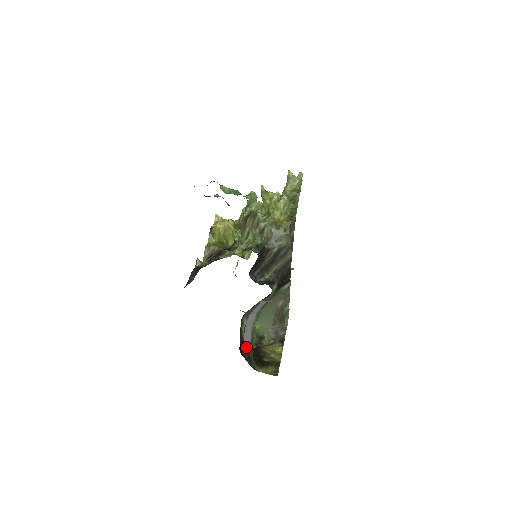
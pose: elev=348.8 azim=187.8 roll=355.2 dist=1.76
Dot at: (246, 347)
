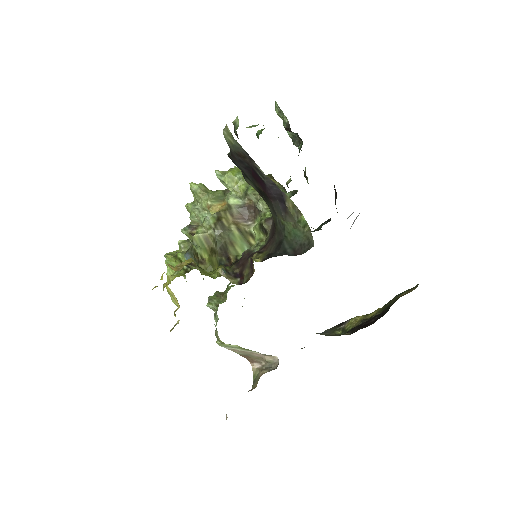
Dot at: occluded
